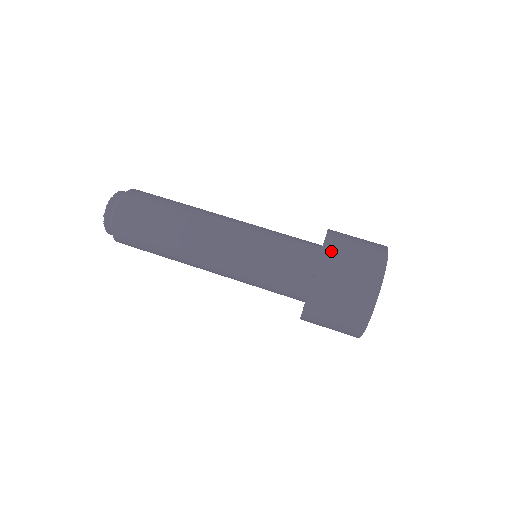
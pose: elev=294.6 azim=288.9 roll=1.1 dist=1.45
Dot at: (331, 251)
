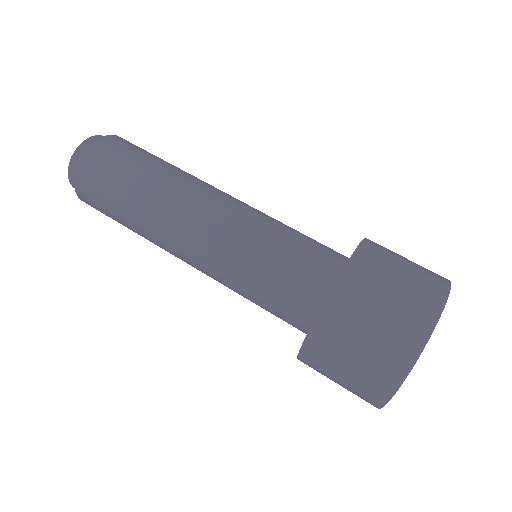
Dot at: (330, 322)
